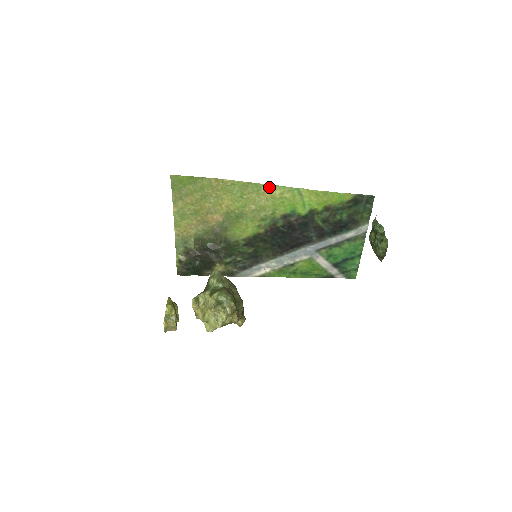
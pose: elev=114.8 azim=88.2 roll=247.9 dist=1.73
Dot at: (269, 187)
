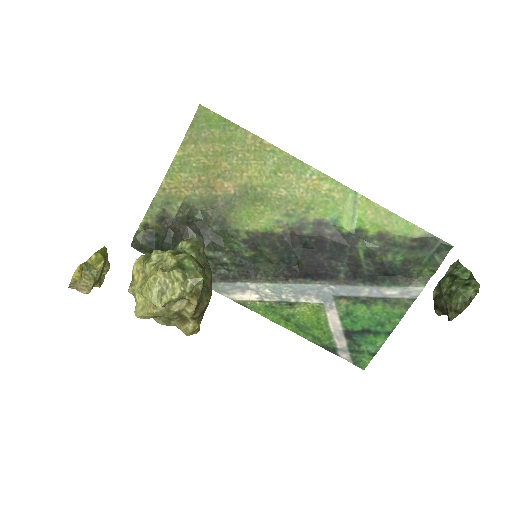
Dot at: (318, 175)
